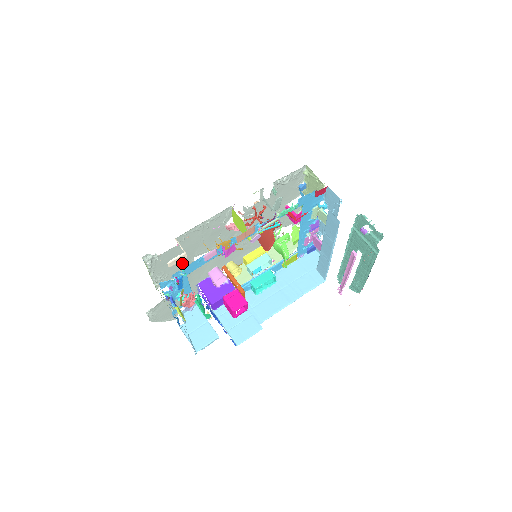
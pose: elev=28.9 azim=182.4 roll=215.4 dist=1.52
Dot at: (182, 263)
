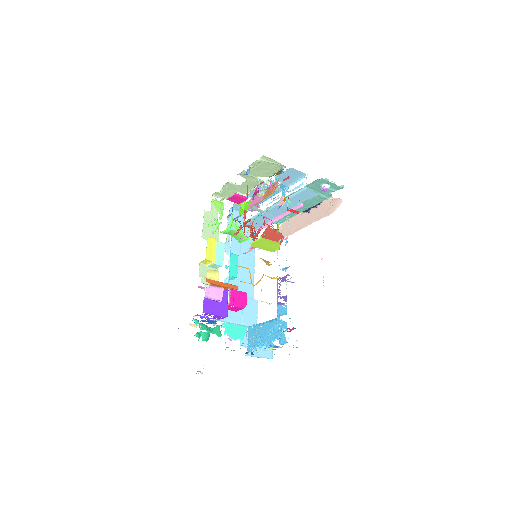
Dot at: occluded
